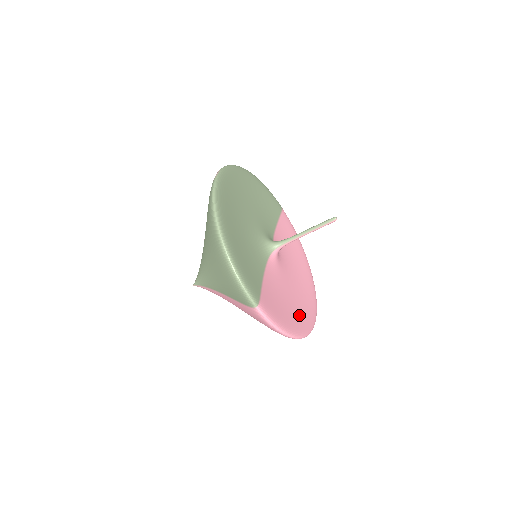
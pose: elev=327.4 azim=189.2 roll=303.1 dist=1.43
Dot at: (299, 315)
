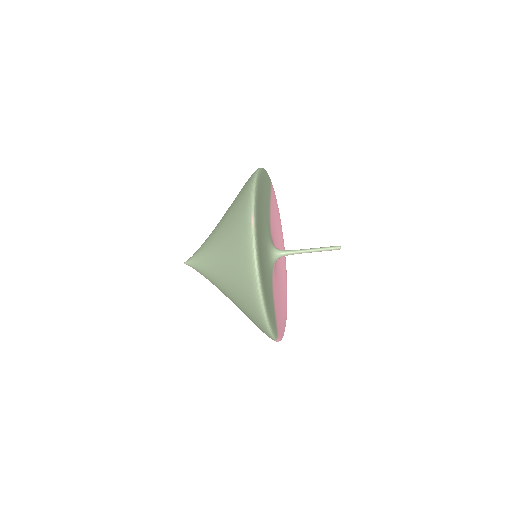
Dot at: (284, 301)
